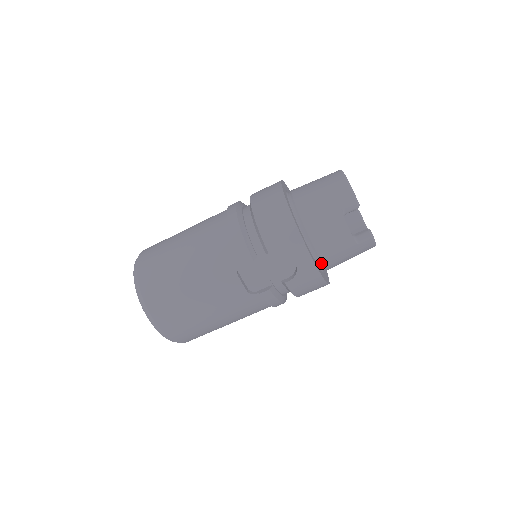
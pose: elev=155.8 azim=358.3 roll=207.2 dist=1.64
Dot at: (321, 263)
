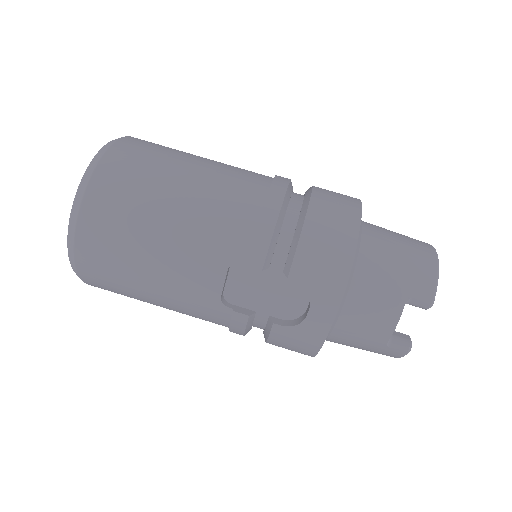
Dot at: (329, 331)
